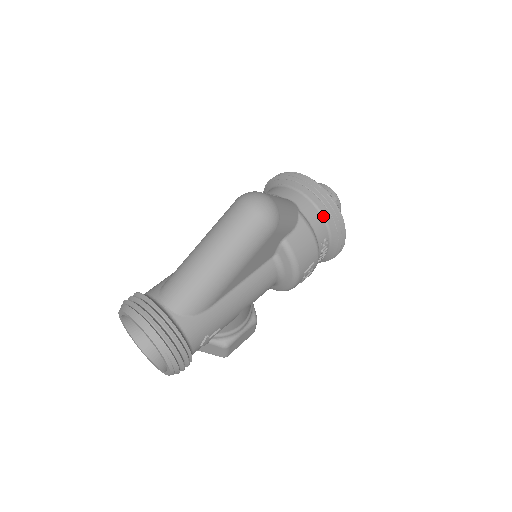
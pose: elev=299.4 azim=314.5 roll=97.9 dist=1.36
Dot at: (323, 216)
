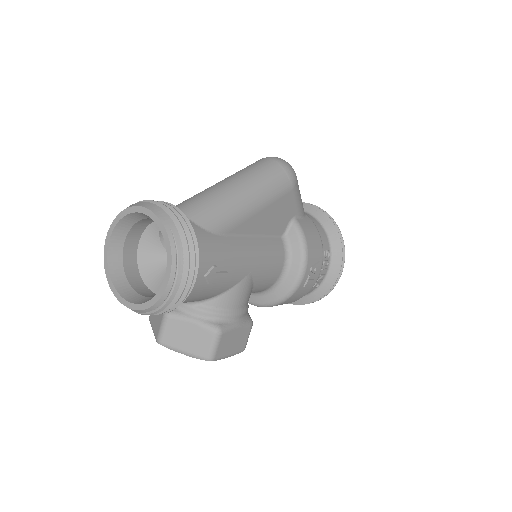
Dot at: (325, 229)
